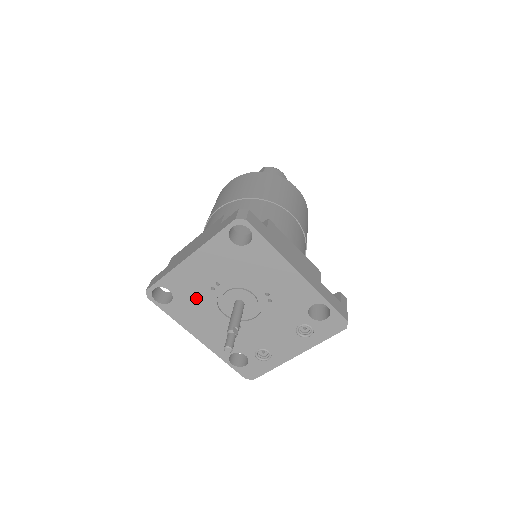
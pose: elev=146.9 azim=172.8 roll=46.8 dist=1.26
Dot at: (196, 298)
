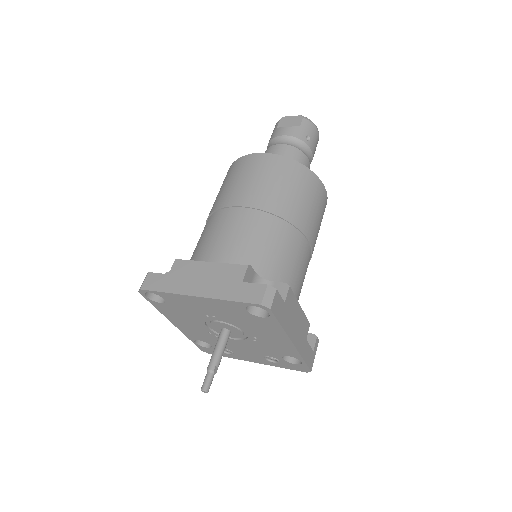
Dot at: (188, 312)
